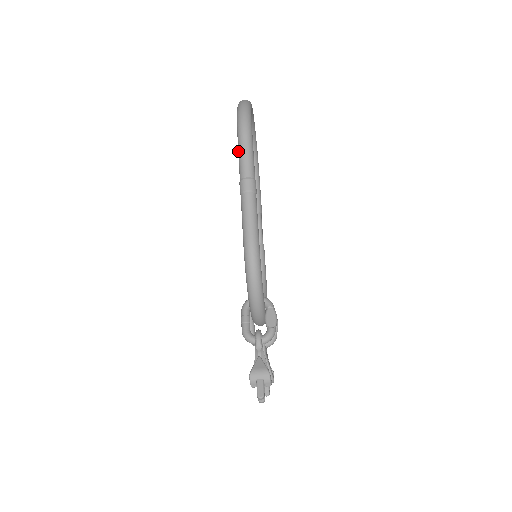
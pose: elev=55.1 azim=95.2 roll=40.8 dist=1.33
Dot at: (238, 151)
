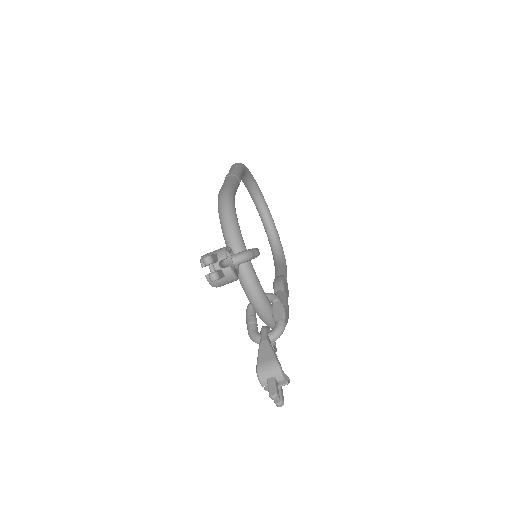
Dot at: occluded
